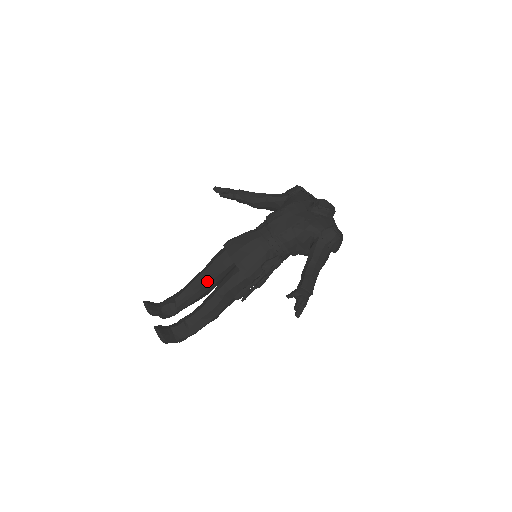
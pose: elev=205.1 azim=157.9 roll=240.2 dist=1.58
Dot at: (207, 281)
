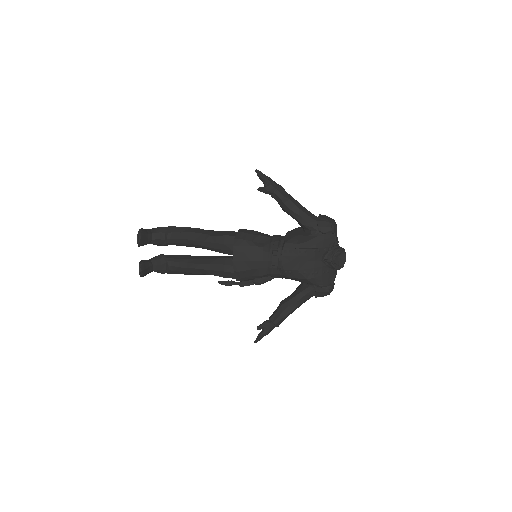
Dot at: (203, 247)
